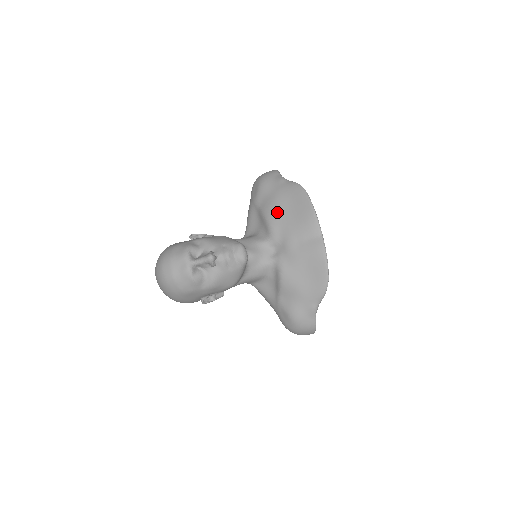
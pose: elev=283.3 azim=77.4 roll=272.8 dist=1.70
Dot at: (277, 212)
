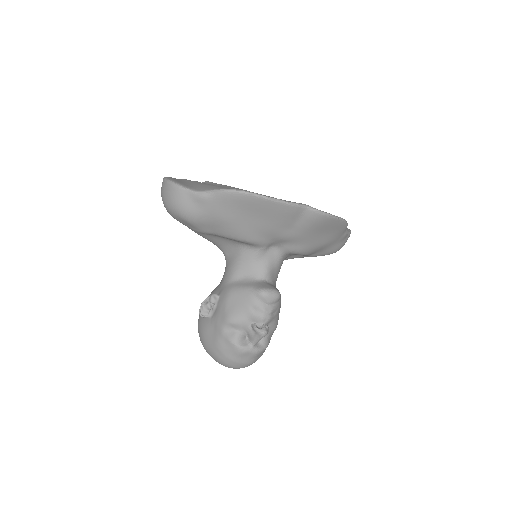
Dot at: (242, 229)
